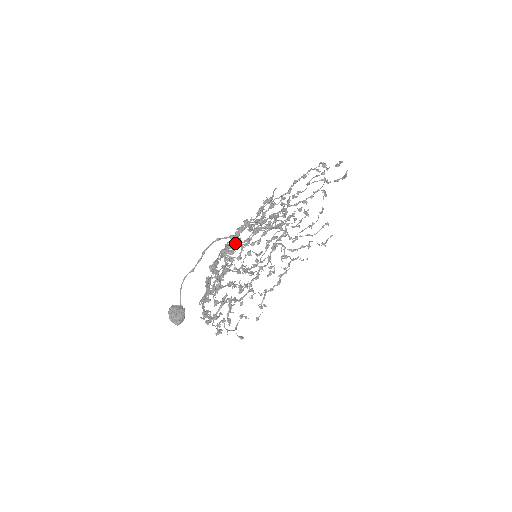
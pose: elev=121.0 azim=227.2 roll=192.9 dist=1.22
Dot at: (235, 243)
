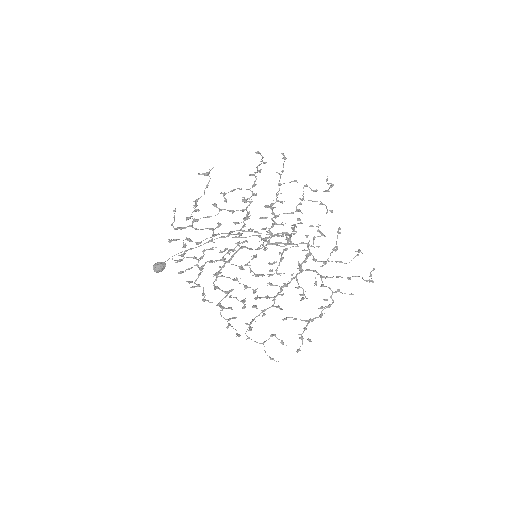
Dot at: (244, 247)
